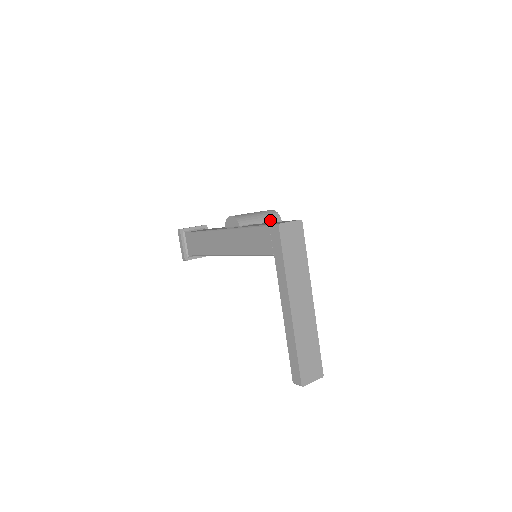
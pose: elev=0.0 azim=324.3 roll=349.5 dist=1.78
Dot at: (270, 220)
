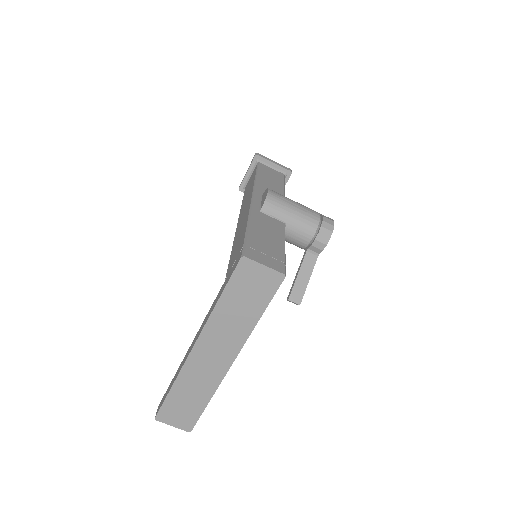
Dot at: (311, 232)
